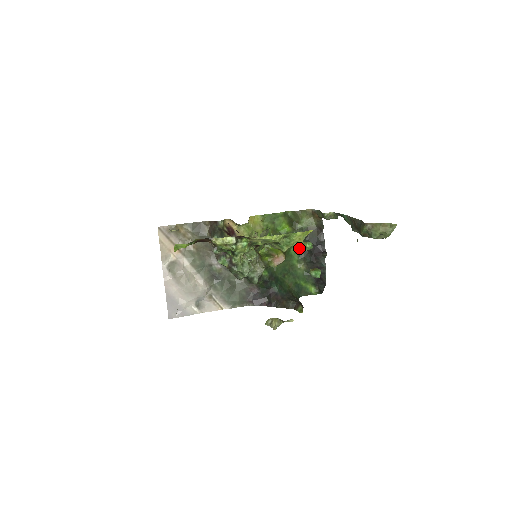
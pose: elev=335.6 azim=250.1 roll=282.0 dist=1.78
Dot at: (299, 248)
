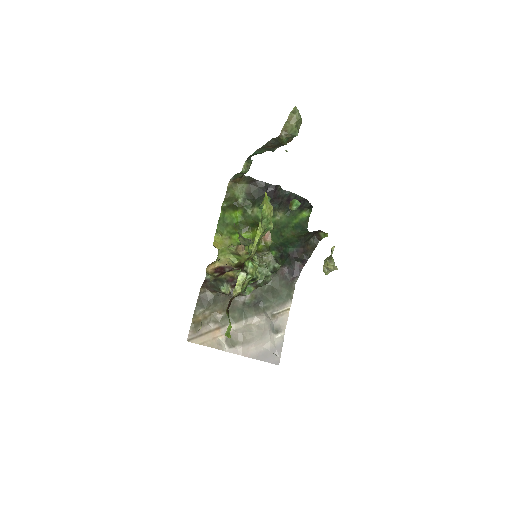
Dot at: (261, 210)
